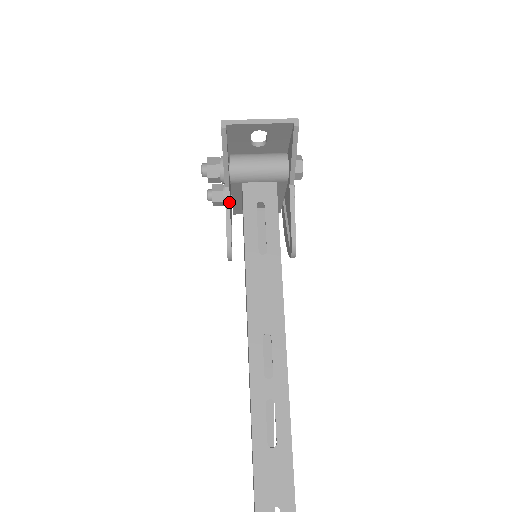
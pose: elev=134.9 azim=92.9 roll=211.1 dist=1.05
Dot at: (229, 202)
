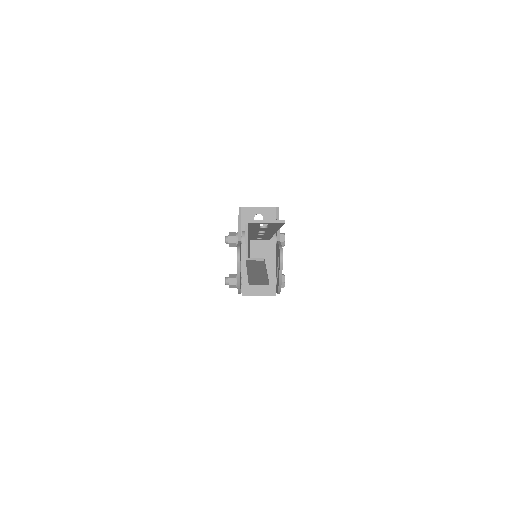
Dot at: (240, 242)
